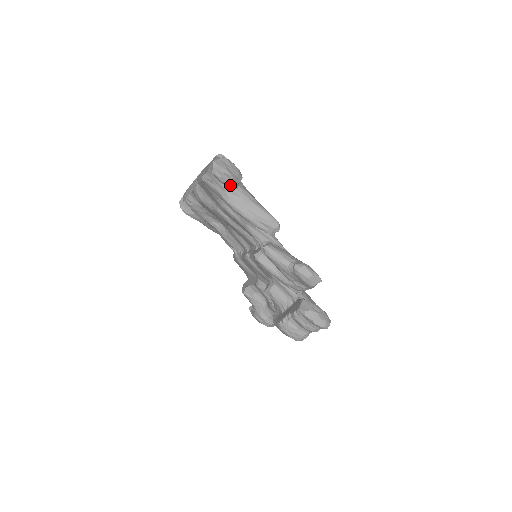
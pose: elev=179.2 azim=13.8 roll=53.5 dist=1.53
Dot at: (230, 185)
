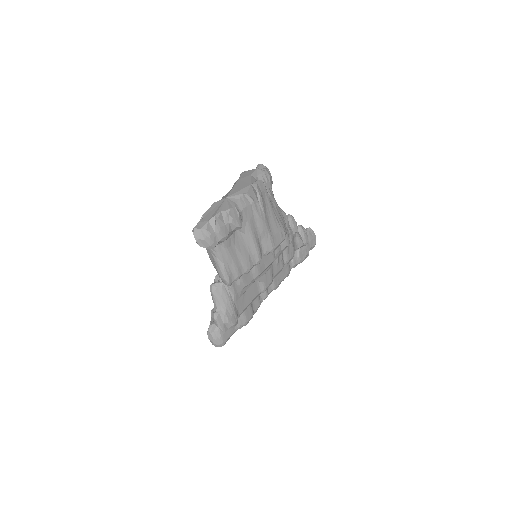
Dot at: occluded
